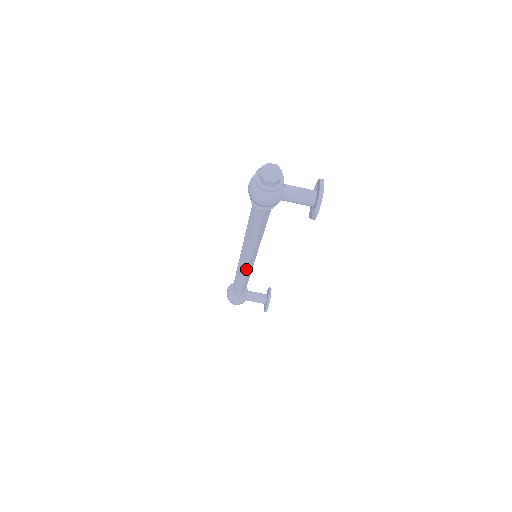
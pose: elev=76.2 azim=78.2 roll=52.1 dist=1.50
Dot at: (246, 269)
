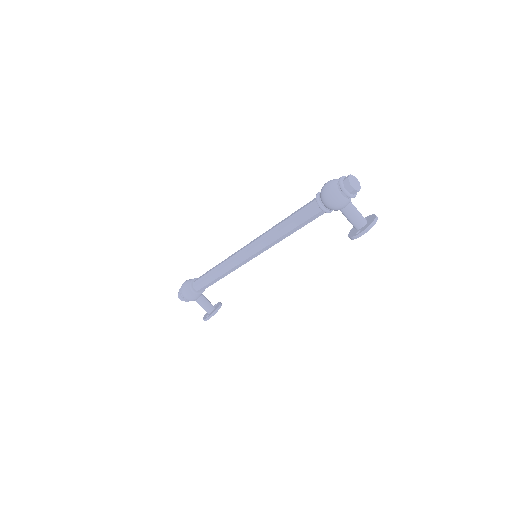
Dot at: (237, 263)
